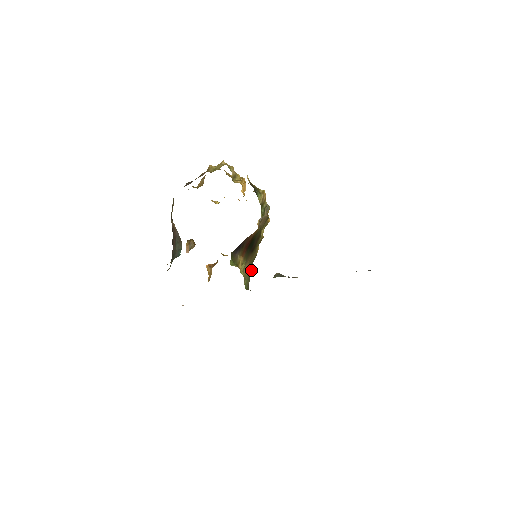
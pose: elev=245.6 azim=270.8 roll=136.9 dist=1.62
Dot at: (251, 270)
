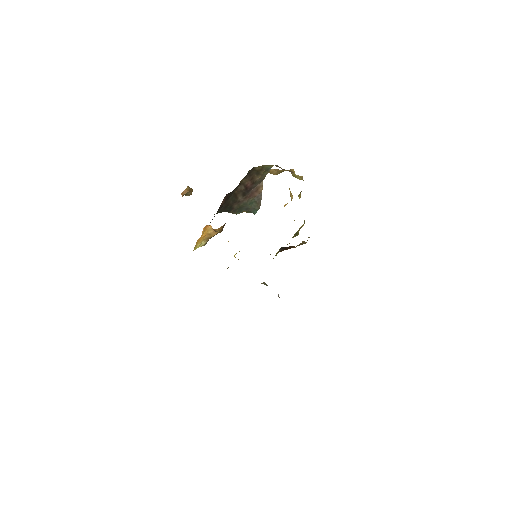
Dot at: occluded
